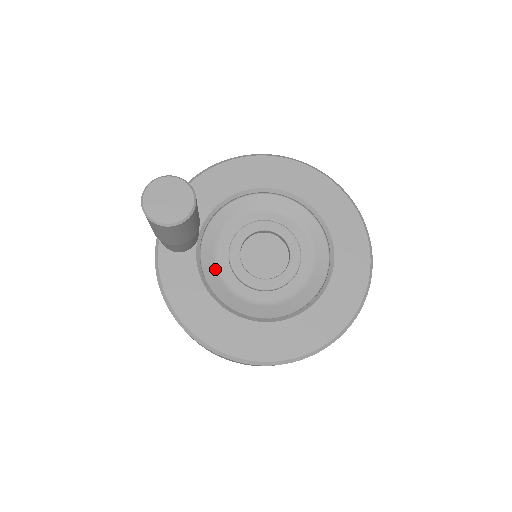
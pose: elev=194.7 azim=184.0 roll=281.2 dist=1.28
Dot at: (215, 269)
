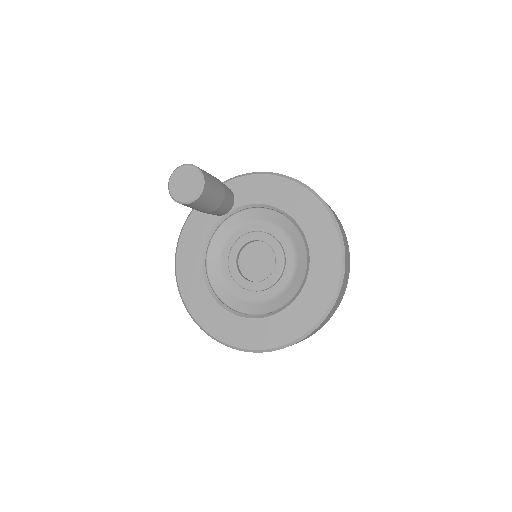
Dot at: (223, 240)
